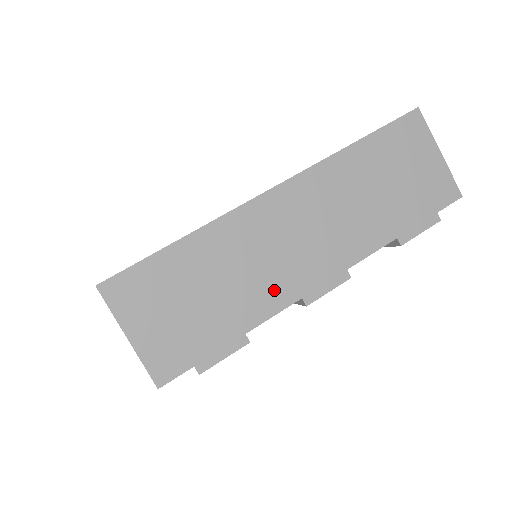
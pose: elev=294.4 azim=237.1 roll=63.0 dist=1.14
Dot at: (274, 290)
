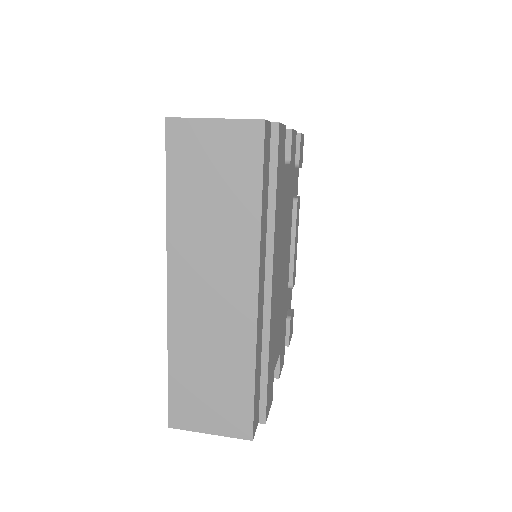
Dot at: occluded
